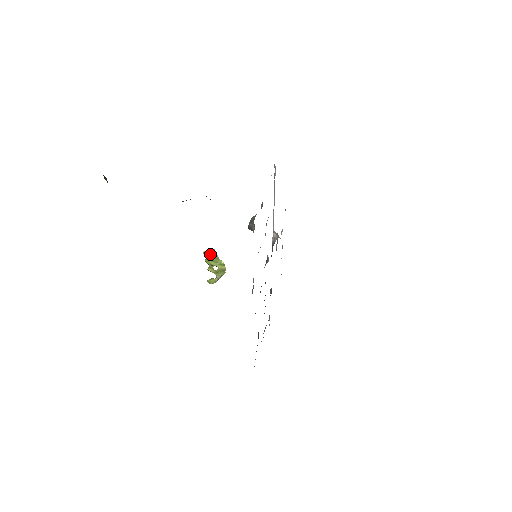
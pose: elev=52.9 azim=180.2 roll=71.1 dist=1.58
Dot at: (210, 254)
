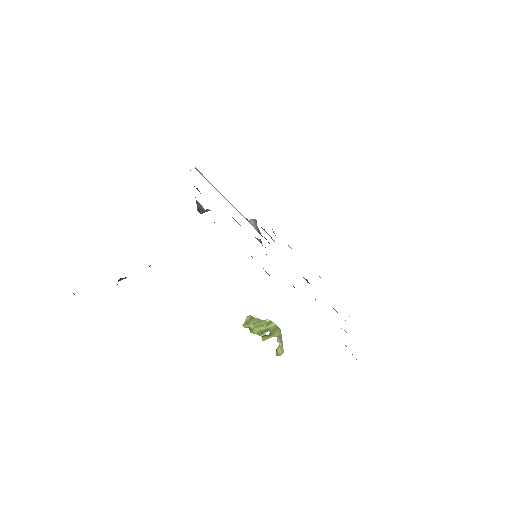
Dot at: (250, 322)
